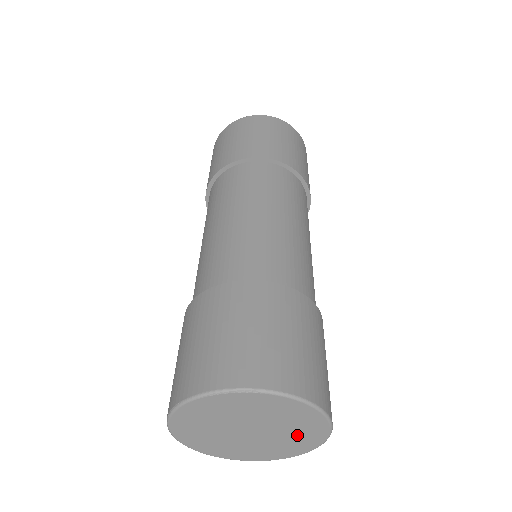
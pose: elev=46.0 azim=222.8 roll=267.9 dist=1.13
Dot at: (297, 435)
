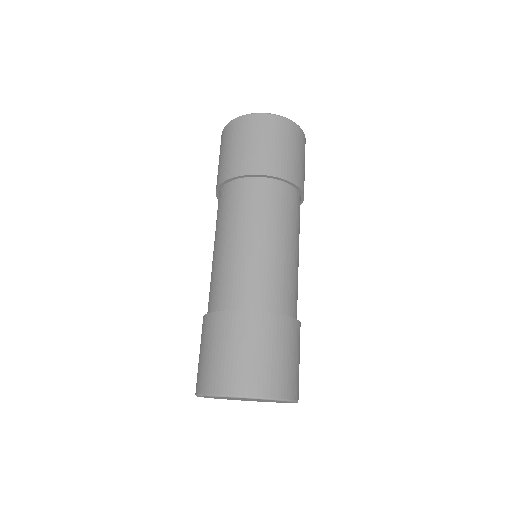
Dot at: (268, 400)
